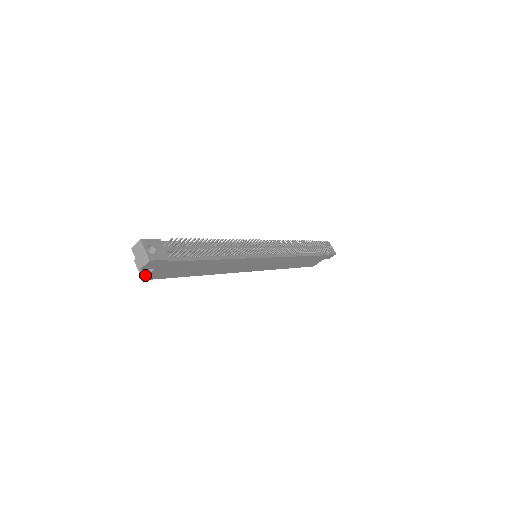
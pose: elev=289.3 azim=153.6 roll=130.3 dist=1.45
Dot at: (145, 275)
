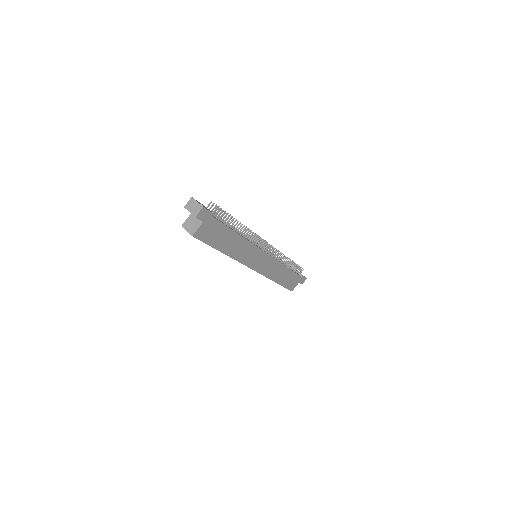
Dot at: (194, 231)
